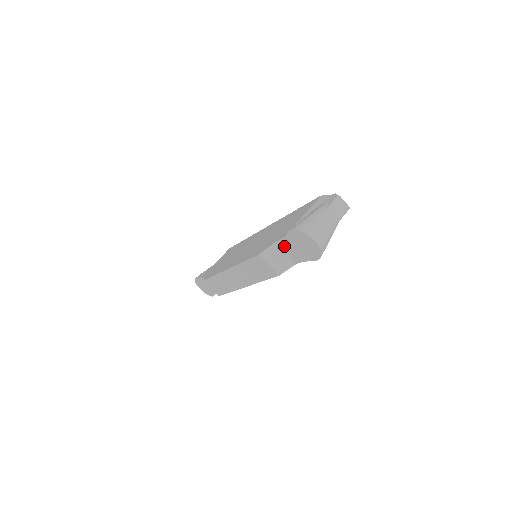
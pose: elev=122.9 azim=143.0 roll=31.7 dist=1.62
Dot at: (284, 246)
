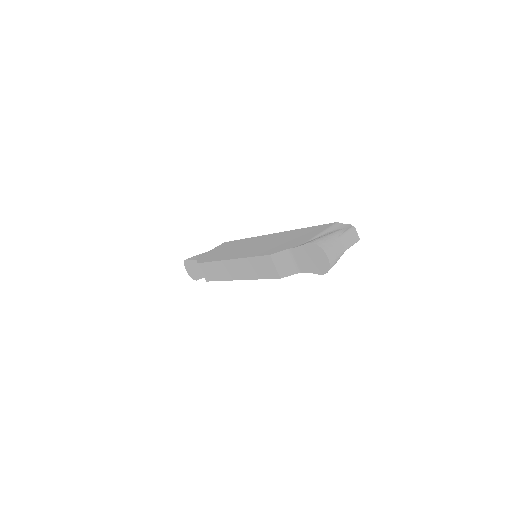
Dot at: (296, 254)
